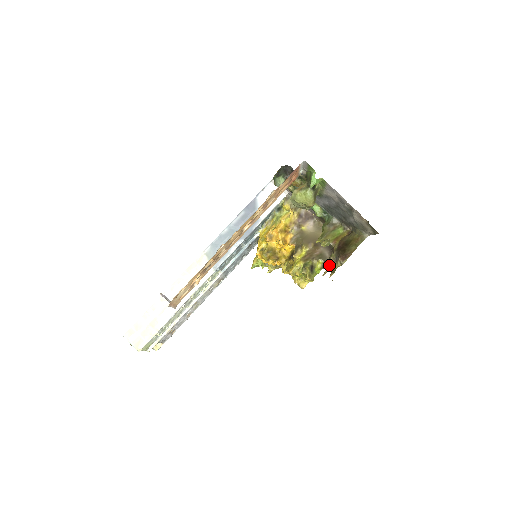
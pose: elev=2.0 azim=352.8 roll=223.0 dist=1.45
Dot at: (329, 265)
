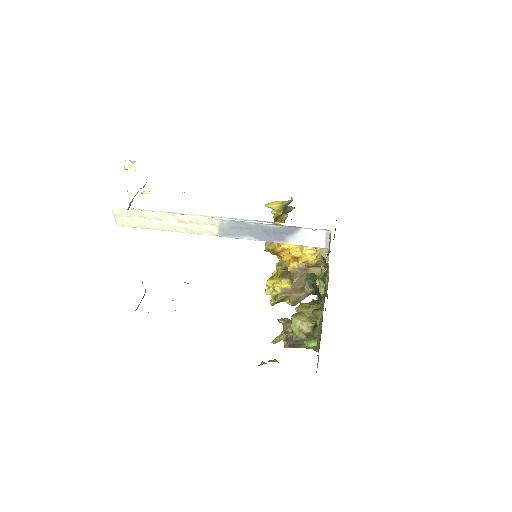
Dot at: (285, 326)
